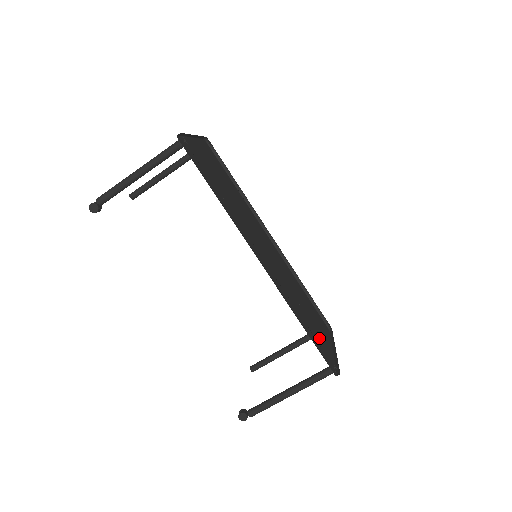
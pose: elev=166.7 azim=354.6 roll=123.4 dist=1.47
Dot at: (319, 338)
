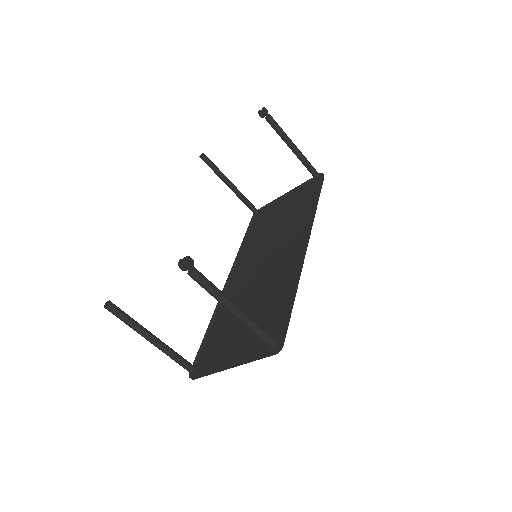
Dot at: occluded
